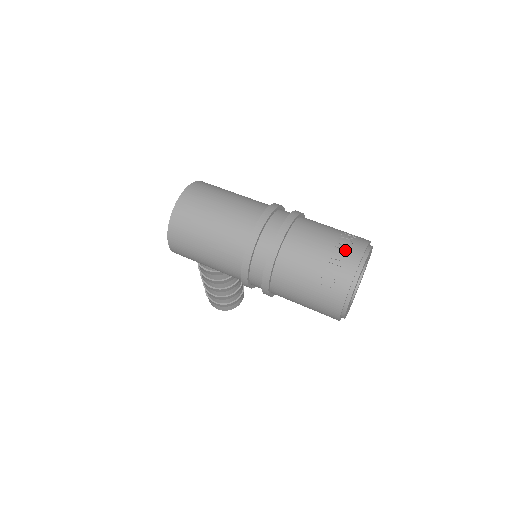
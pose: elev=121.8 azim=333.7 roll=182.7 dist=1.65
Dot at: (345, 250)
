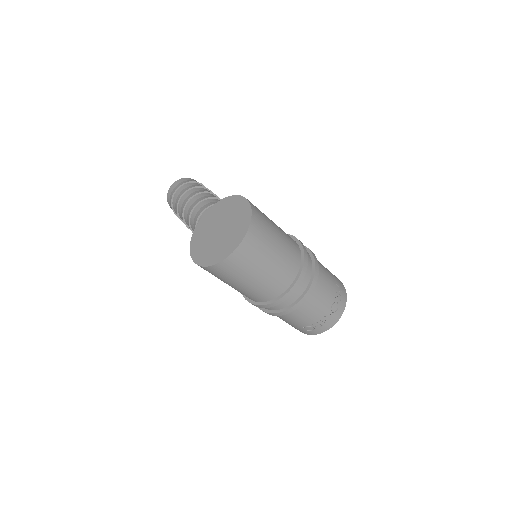
Dot at: (332, 315)
